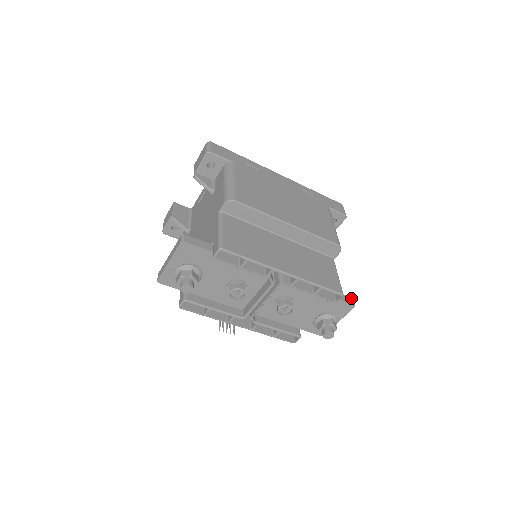
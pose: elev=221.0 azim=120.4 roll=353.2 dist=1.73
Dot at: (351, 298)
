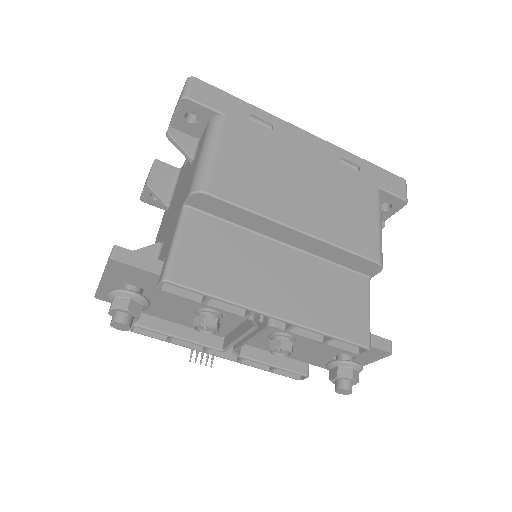
Dot at: (387, 341)
